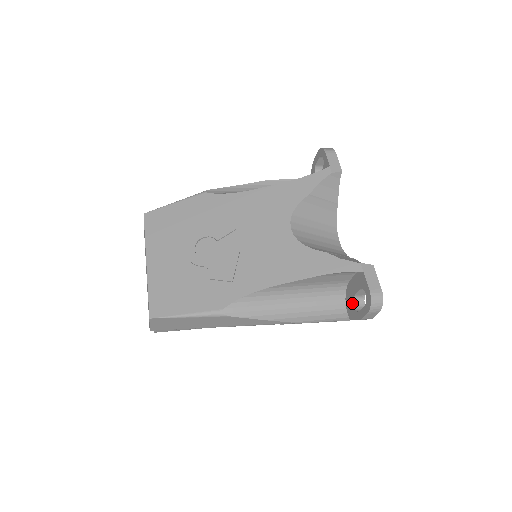
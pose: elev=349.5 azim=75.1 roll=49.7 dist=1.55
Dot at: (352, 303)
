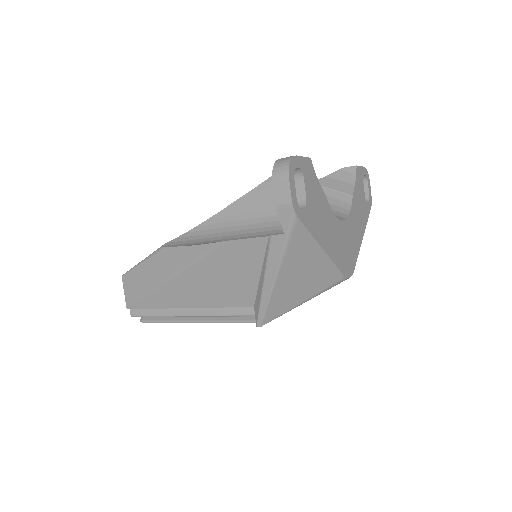
Dot at: occluded
